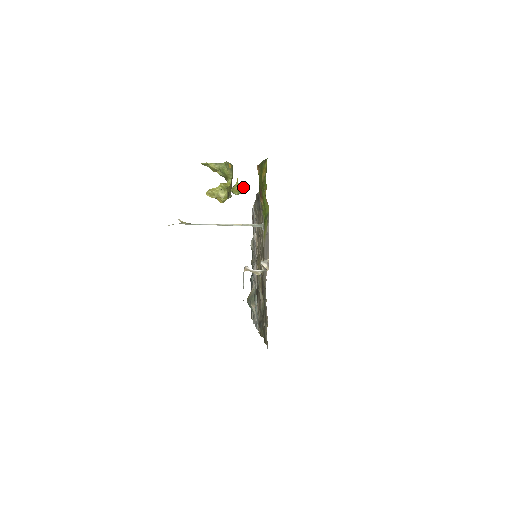
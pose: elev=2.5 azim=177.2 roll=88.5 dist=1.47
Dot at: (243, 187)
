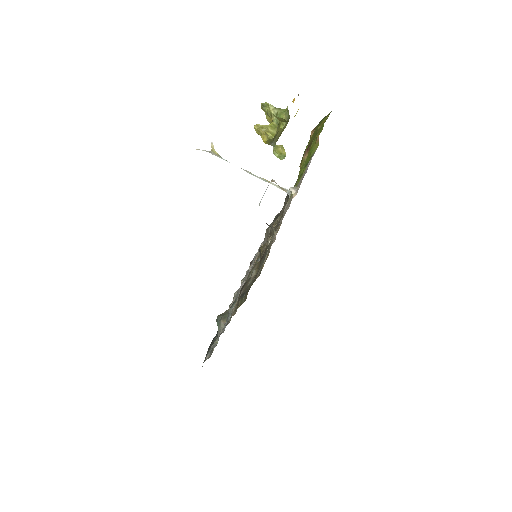
Dot at: occluded
